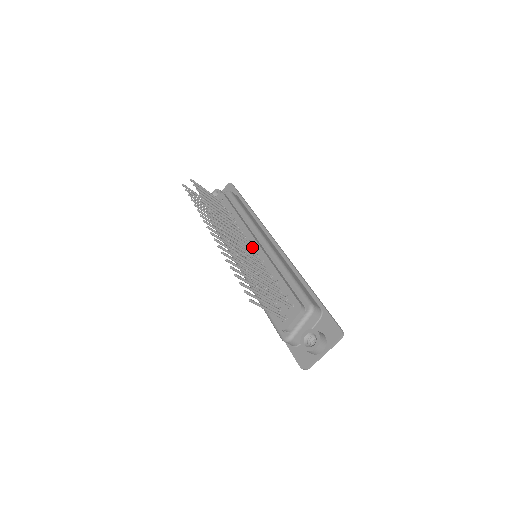
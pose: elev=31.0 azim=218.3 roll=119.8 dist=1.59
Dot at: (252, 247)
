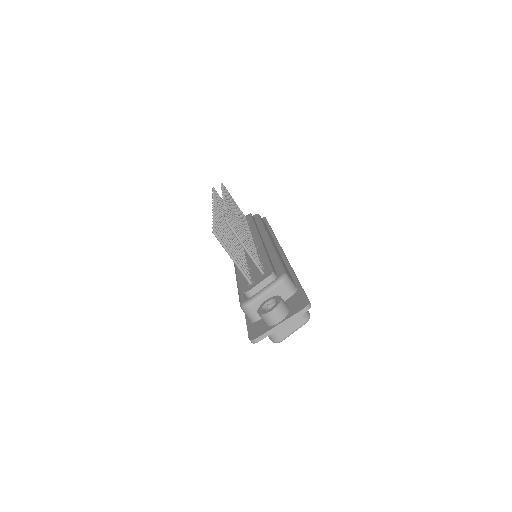
Dot at: (253, 240)
